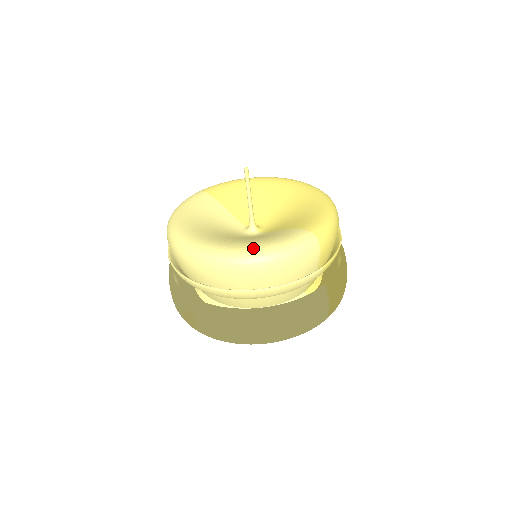
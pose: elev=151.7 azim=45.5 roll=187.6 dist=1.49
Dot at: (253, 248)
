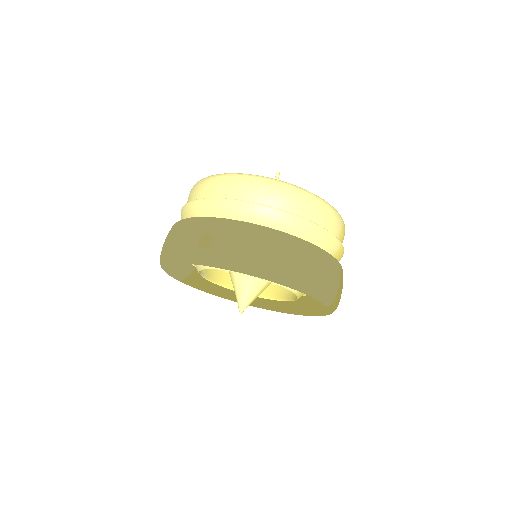
Dot at: occluded
